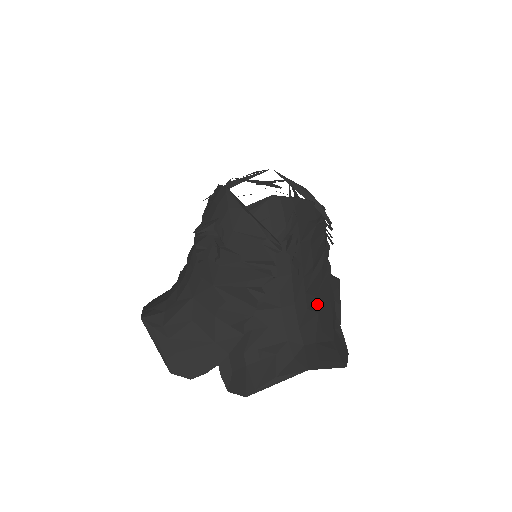
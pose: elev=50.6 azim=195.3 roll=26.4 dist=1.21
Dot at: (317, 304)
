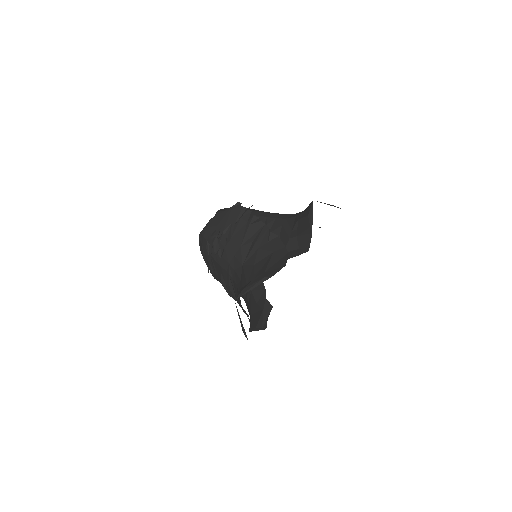
Dot at: occluded
